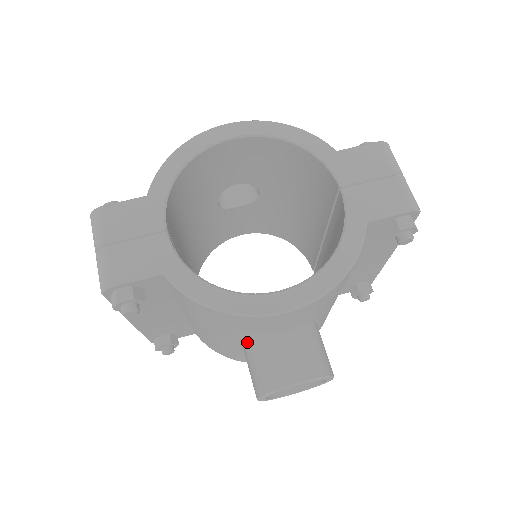
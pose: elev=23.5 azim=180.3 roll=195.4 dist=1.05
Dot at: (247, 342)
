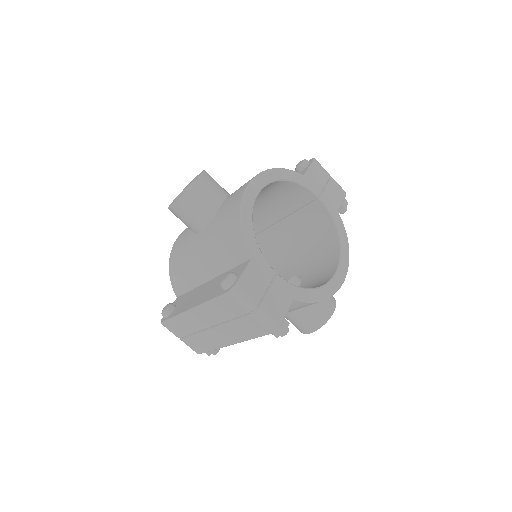
Dot at: occluded
